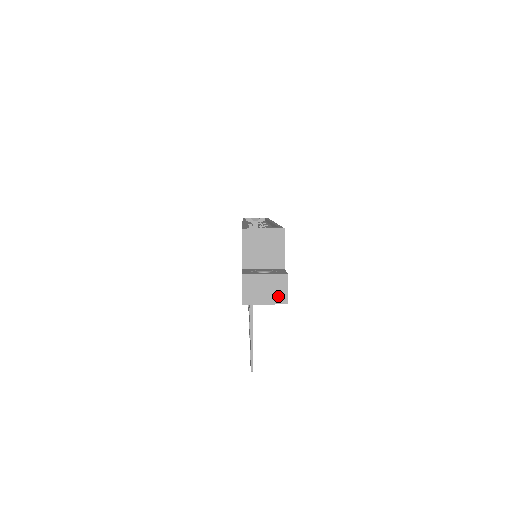
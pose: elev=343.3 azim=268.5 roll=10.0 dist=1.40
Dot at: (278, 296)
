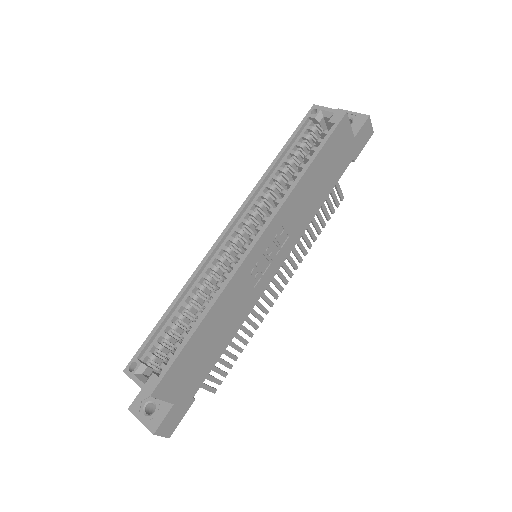
Dot at: occluded
